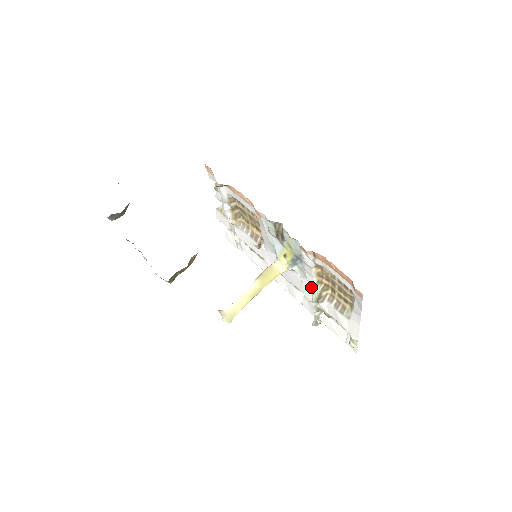
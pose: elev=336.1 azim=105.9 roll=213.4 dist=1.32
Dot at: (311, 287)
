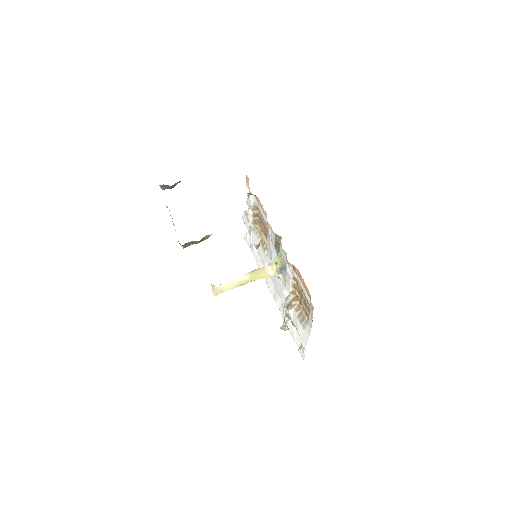
Dot at: (287, 294)
